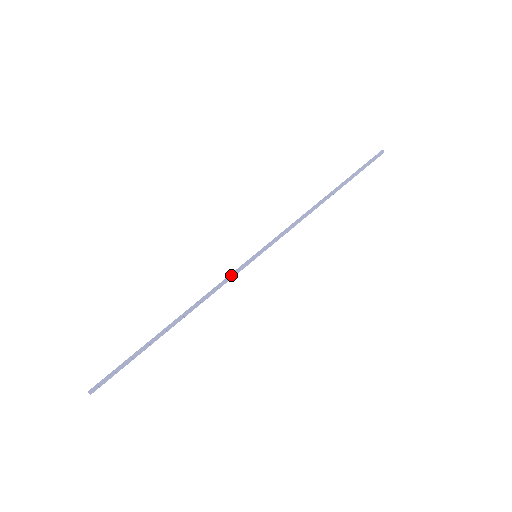
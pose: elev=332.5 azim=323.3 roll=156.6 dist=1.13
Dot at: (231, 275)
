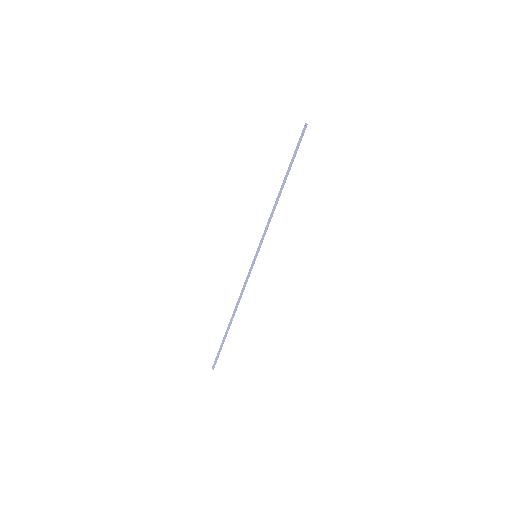
Dot at: (248, 276)
